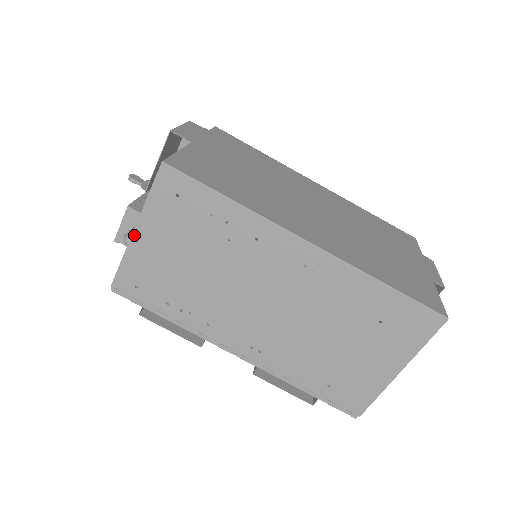
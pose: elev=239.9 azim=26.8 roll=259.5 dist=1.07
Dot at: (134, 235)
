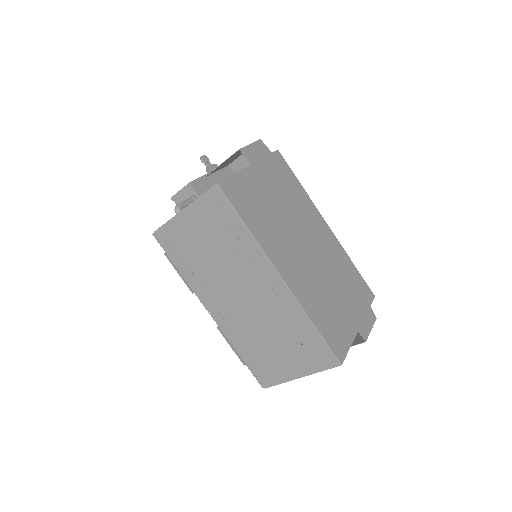
Dot at: (181, 213)
